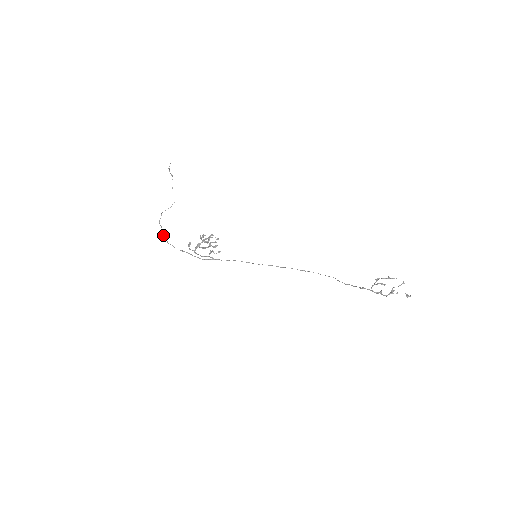
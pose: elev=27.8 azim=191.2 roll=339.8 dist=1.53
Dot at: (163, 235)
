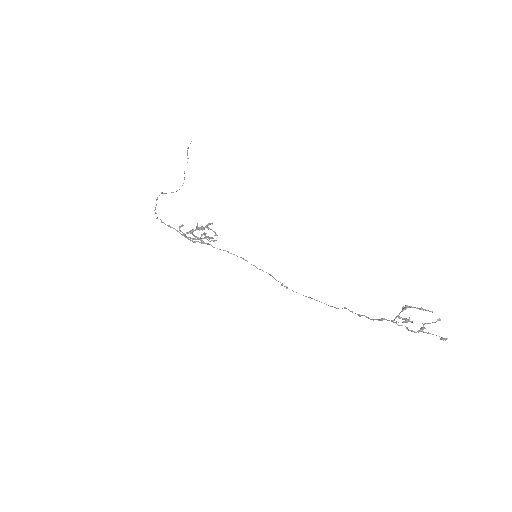
Dot at: (155, 212)
